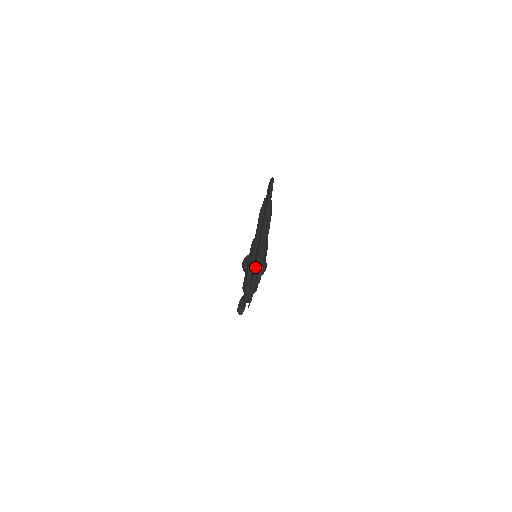
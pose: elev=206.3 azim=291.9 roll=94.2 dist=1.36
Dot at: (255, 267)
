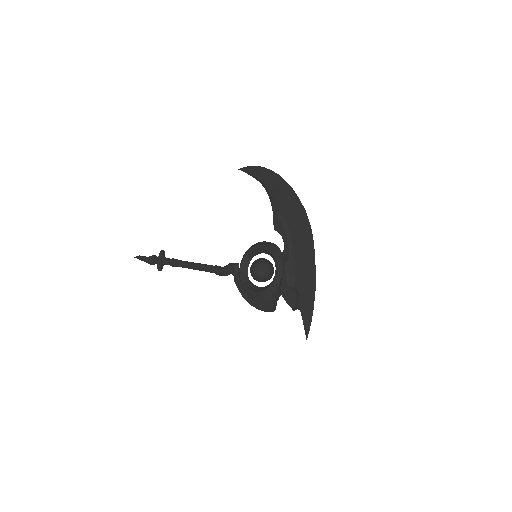
Dot at: (313, 303)
